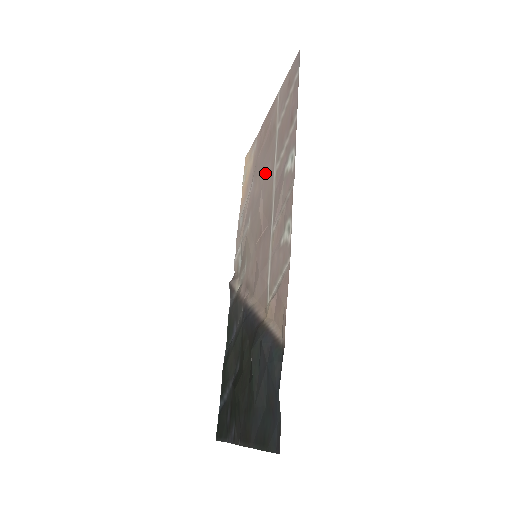
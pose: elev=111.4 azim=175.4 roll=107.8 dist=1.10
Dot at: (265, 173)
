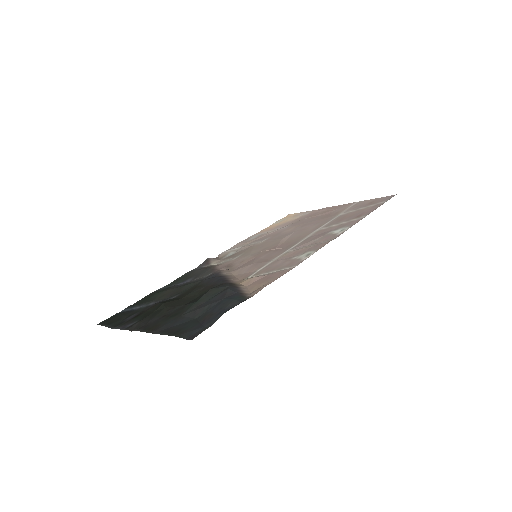
Dot at: (306, 227)
